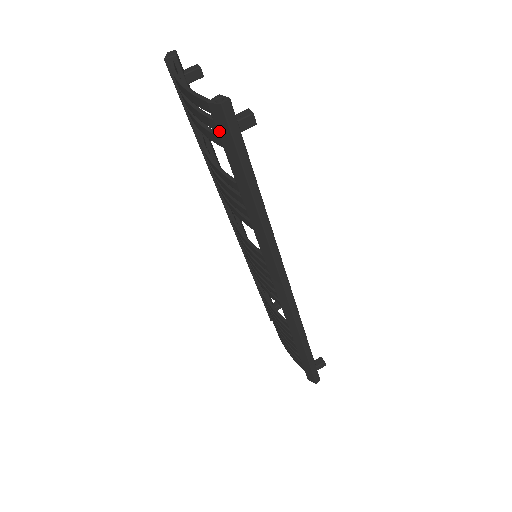
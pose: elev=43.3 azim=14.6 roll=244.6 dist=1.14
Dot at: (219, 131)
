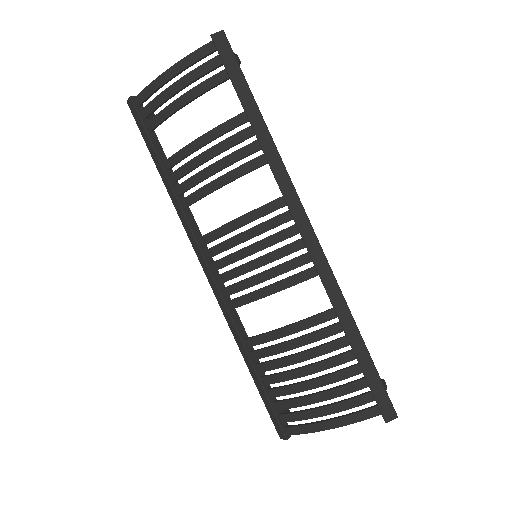
Dot at: (222, 56)
